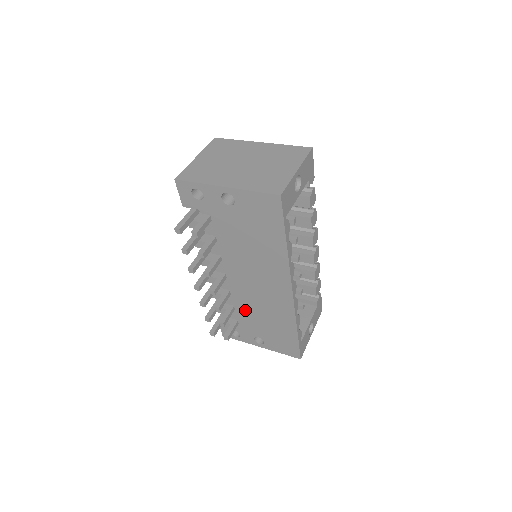
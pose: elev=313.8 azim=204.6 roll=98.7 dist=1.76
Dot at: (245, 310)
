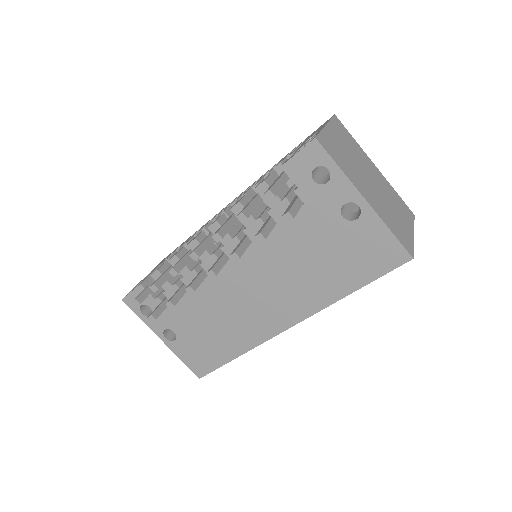
Dot at: (198, 302)
